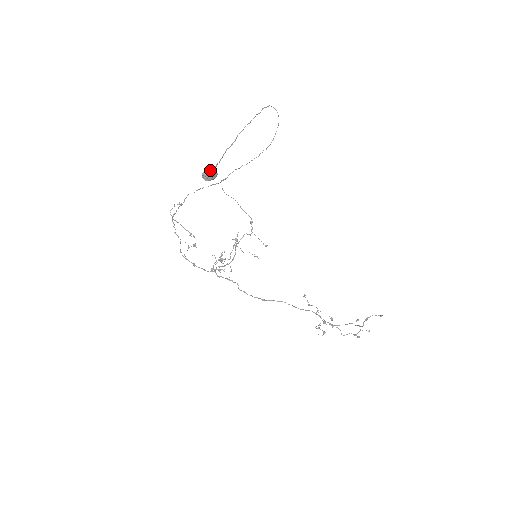
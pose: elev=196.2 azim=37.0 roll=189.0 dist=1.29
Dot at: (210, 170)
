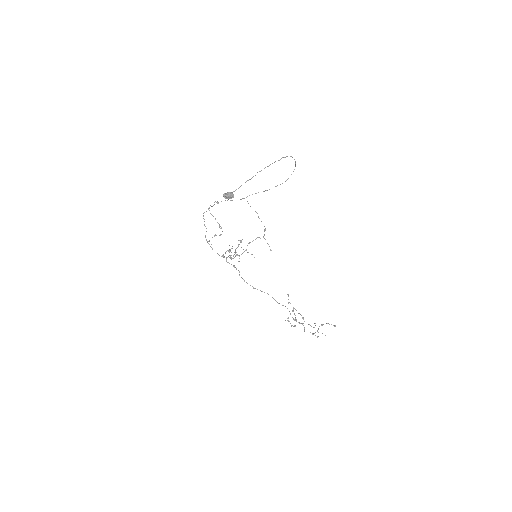
Dot at: (229, 193)
